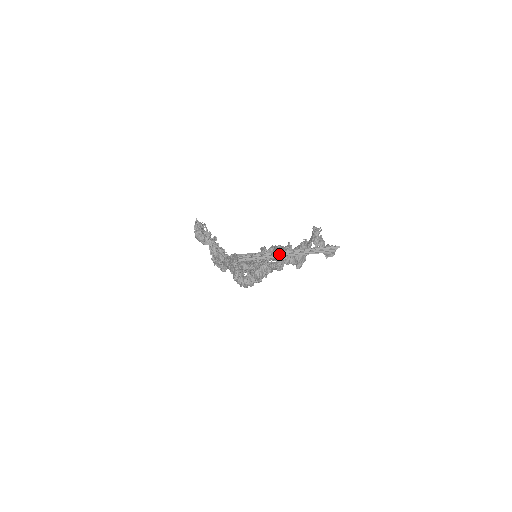
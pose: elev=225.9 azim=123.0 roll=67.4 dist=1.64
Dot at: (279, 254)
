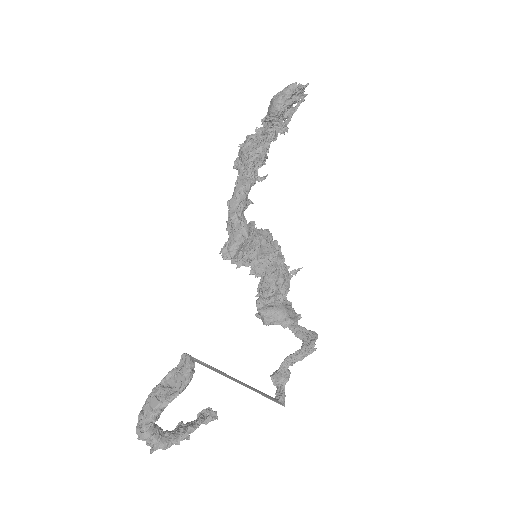
Dot at: (234, 380)
